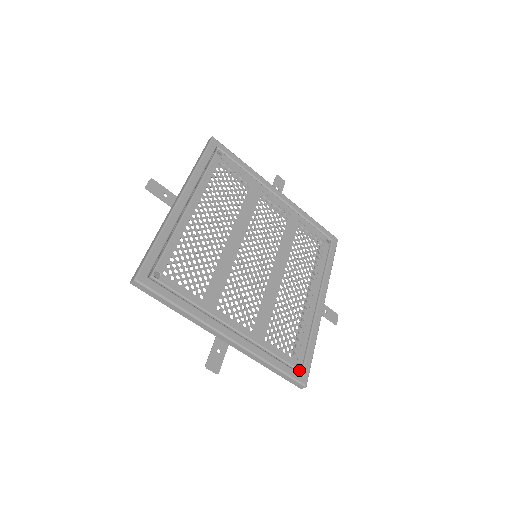
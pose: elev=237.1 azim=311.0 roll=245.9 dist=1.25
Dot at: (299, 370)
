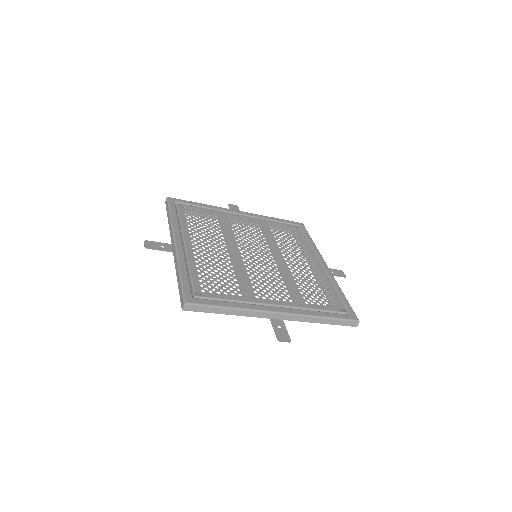
Dot at: (345, 313)
